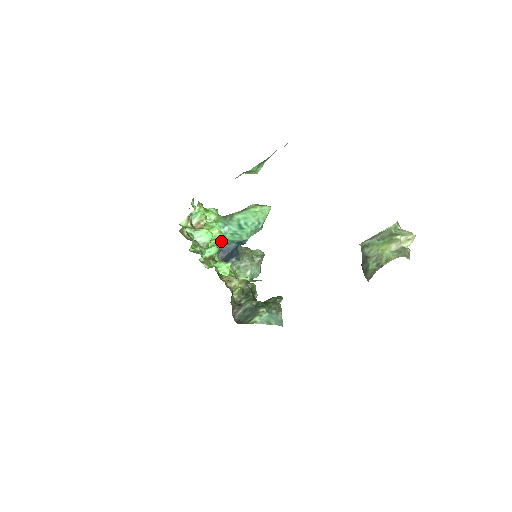
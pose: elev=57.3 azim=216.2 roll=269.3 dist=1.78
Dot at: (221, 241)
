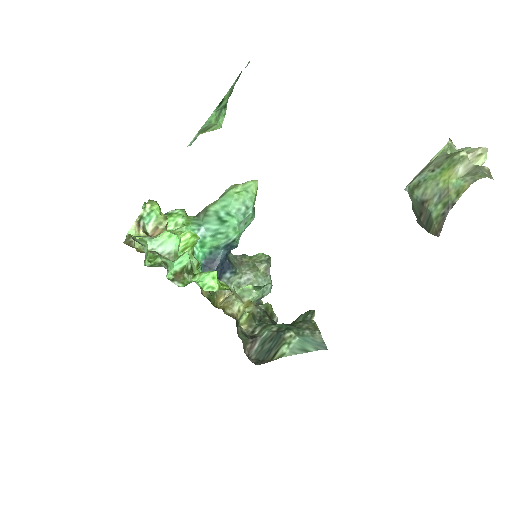
Dot at: (201, 252)
